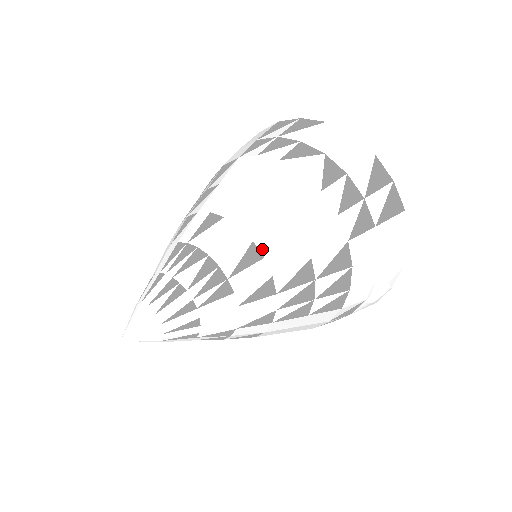
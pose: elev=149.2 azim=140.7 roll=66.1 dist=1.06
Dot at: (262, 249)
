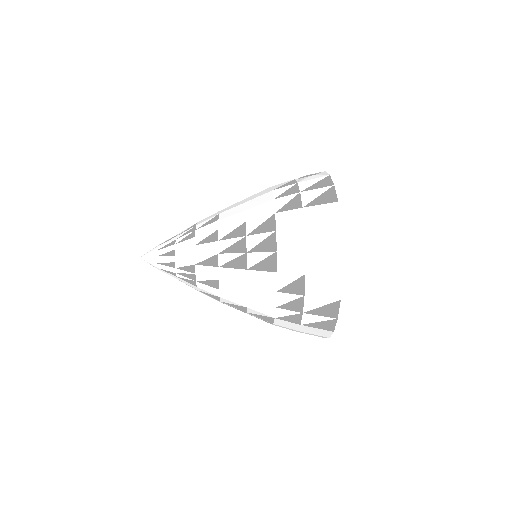
Dot at: (220, 217)
